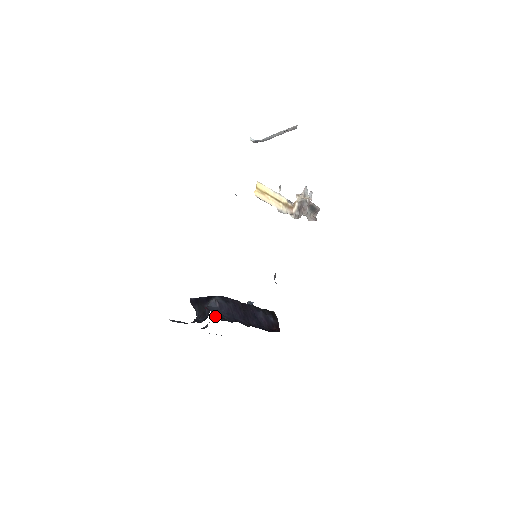
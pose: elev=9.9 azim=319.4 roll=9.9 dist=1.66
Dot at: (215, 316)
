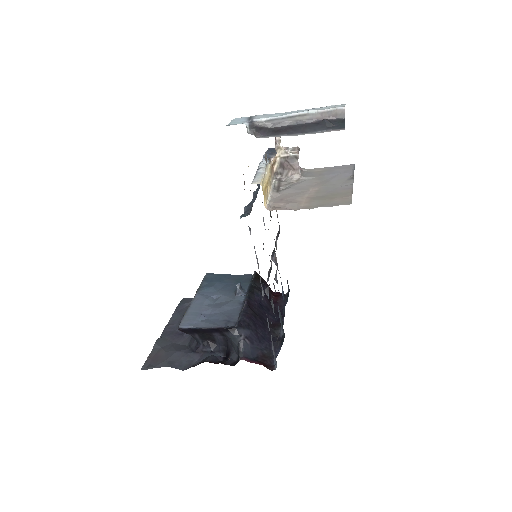
Dot at: (270, 368)
